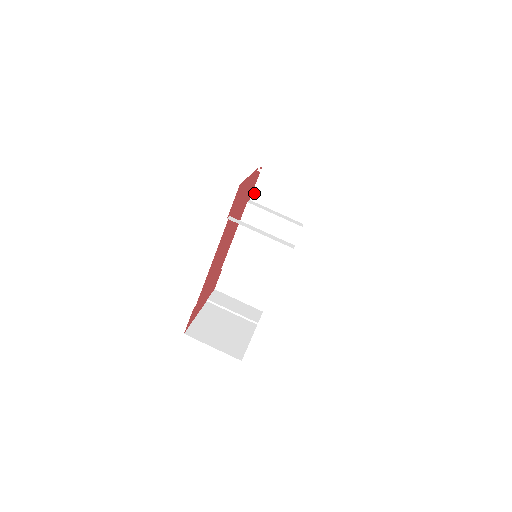
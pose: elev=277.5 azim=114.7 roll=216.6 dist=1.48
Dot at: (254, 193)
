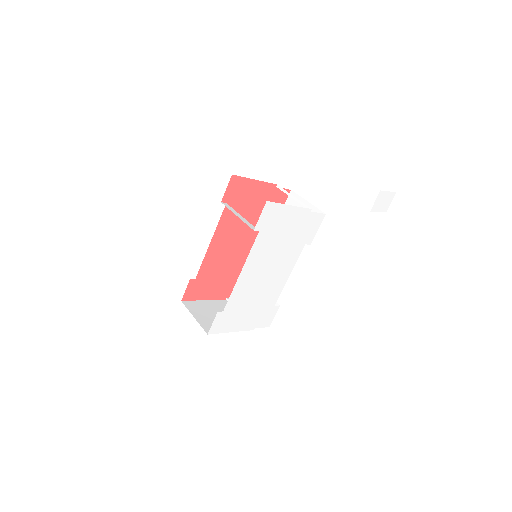
Dot at: occluded
